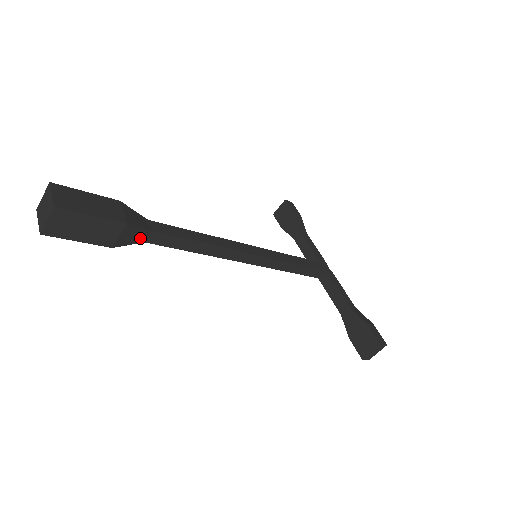
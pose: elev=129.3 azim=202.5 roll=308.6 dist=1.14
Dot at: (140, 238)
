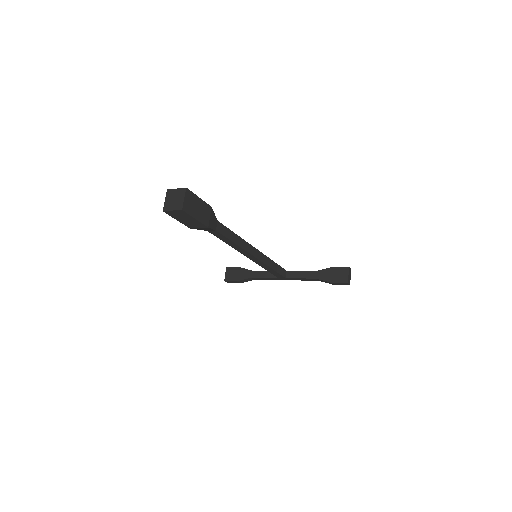
Dot at: (215, 225)
